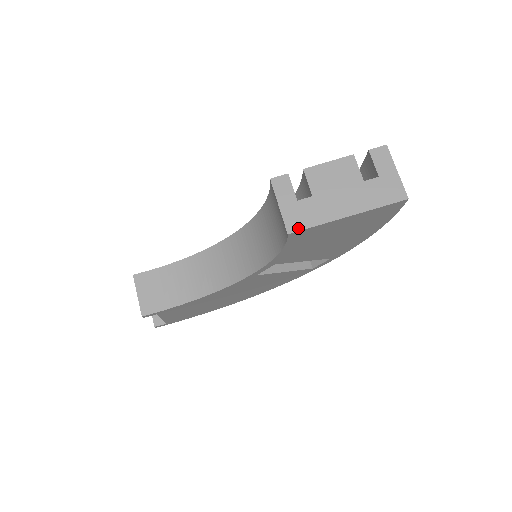
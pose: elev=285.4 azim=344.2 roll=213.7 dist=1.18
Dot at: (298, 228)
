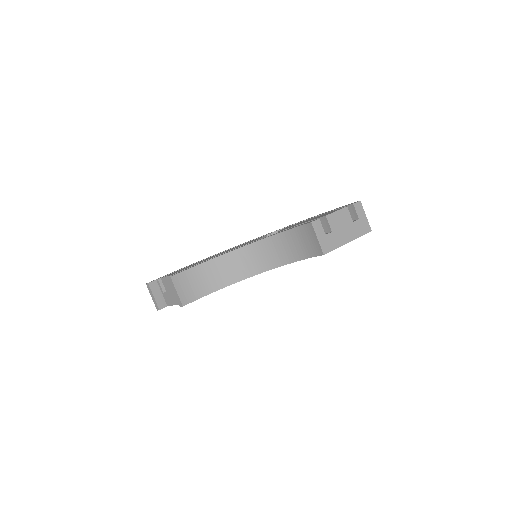
Dot at: (328, 251)
